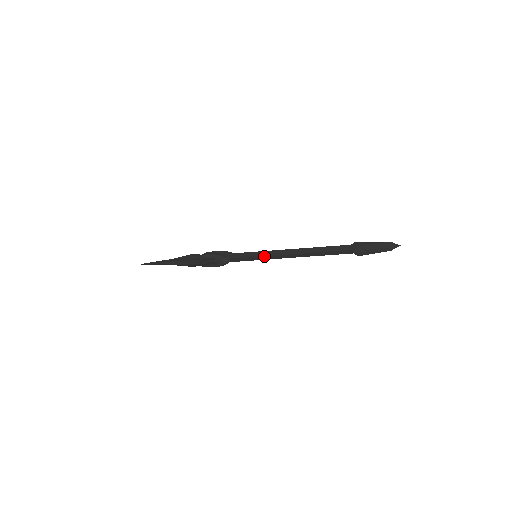
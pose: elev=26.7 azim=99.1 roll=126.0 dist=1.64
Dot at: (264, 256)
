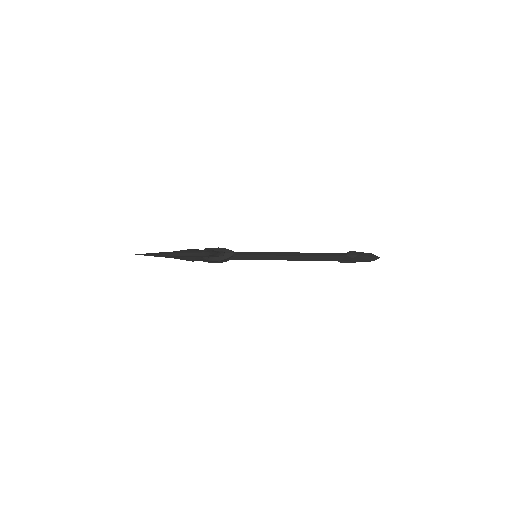
Dot at: (265, 255)
